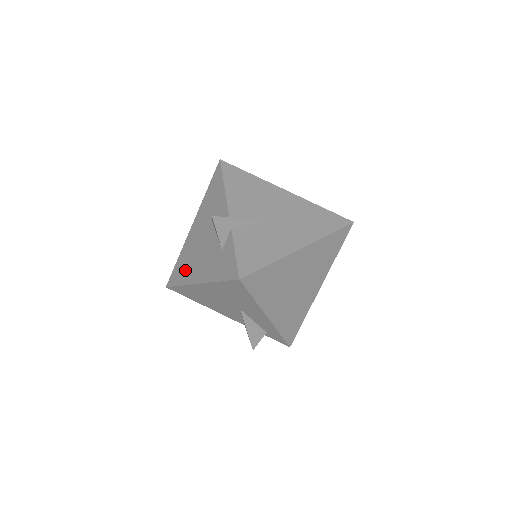
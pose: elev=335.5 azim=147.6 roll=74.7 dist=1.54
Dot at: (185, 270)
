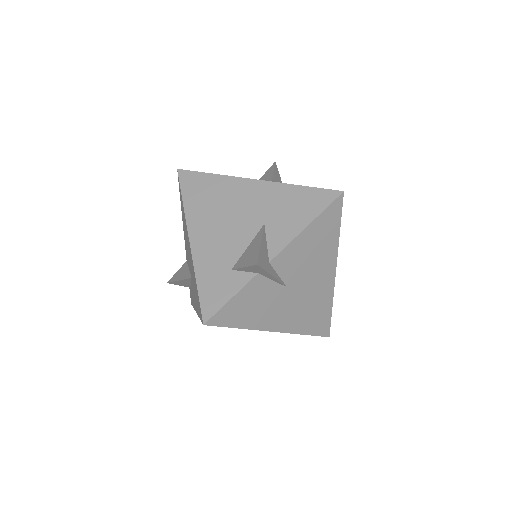
Dot at: (201, 201)
